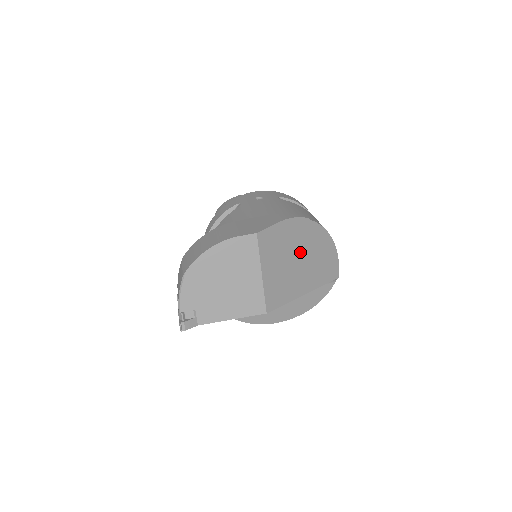
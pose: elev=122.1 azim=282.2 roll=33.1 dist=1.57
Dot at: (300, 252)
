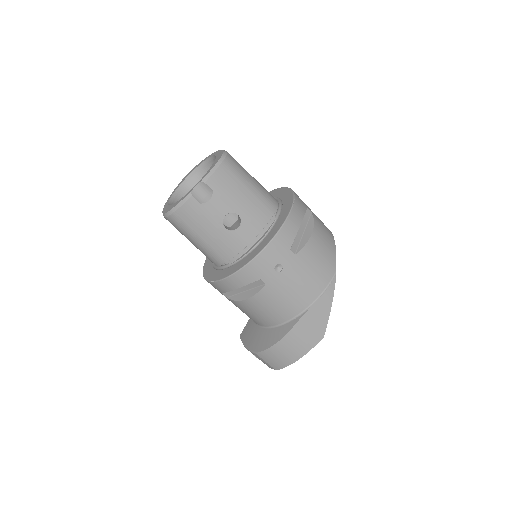
Dot at: occluded
